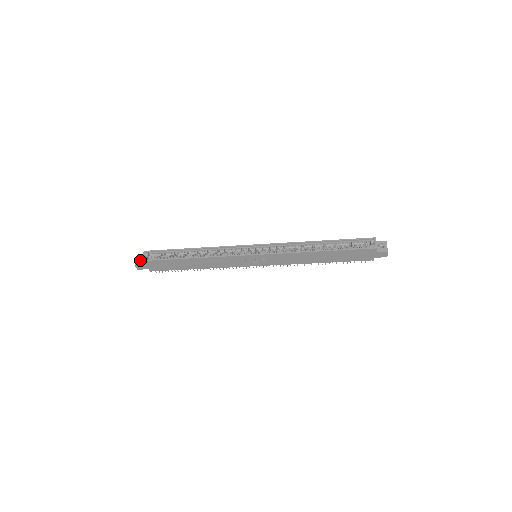
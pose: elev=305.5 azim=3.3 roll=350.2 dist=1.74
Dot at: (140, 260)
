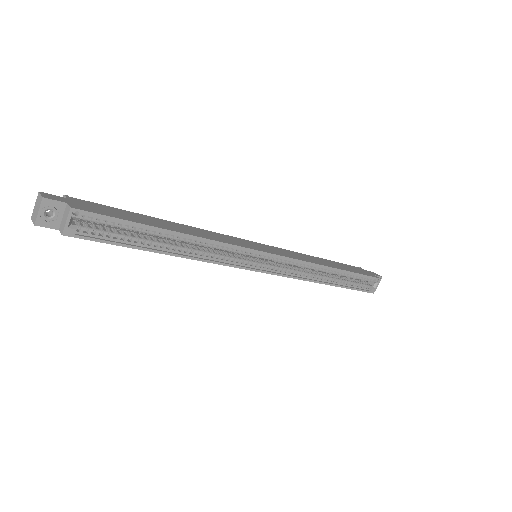
Dot at: (46, 207)
